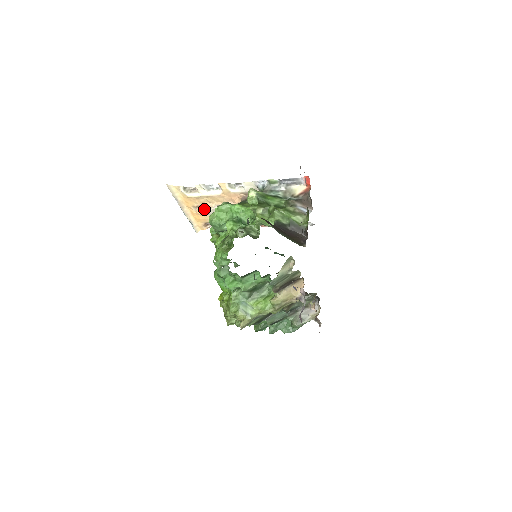
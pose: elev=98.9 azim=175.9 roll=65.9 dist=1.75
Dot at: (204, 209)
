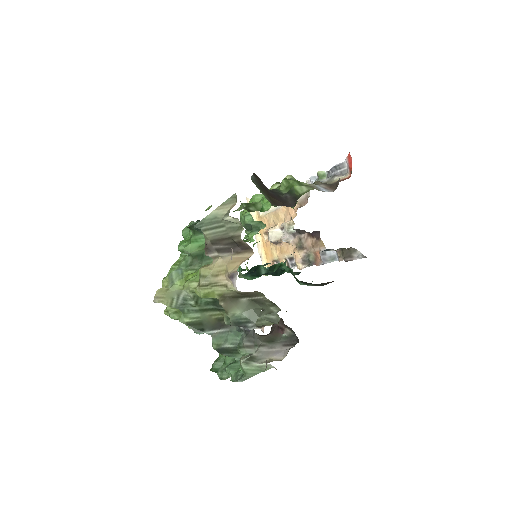
Dot at: occluded
